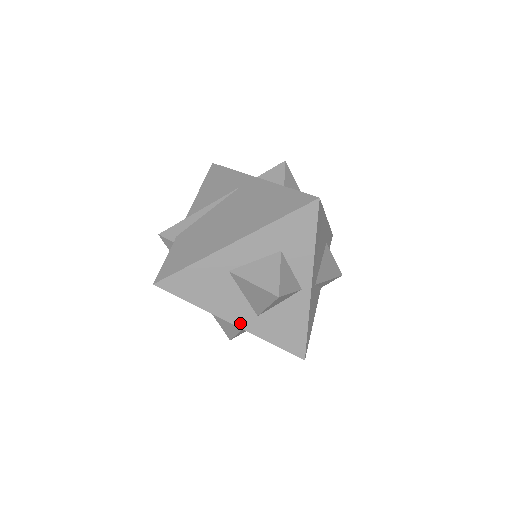
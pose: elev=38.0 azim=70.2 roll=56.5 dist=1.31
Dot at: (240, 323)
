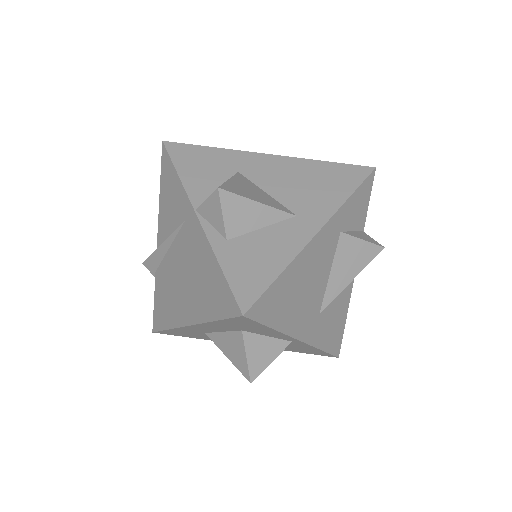
Dot at: occluded
